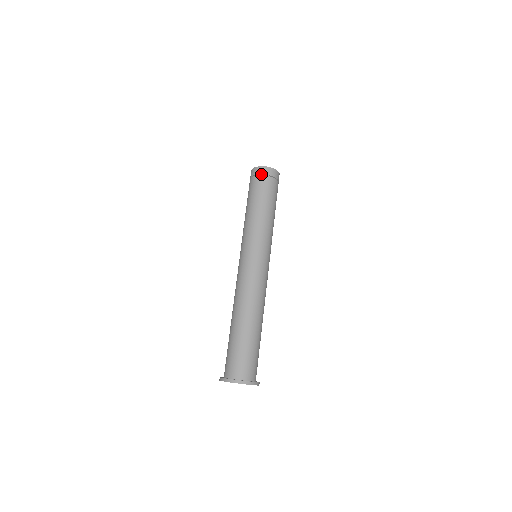
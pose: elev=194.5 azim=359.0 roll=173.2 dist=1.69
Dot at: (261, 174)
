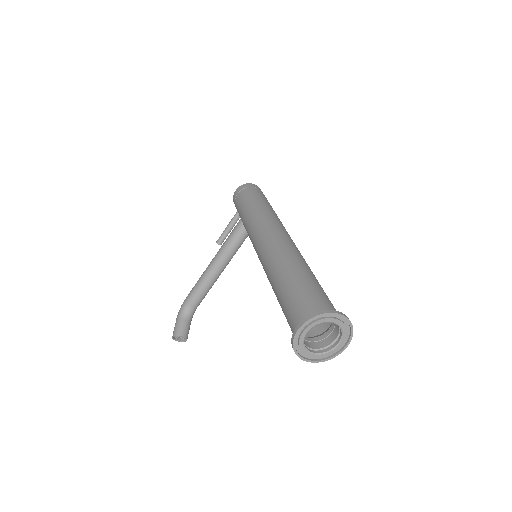
Dot at: occluded
